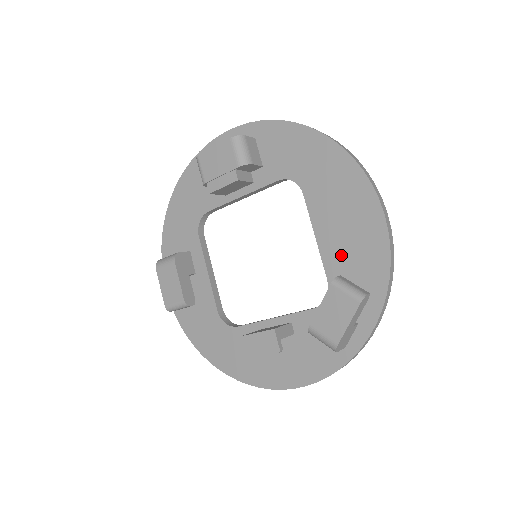
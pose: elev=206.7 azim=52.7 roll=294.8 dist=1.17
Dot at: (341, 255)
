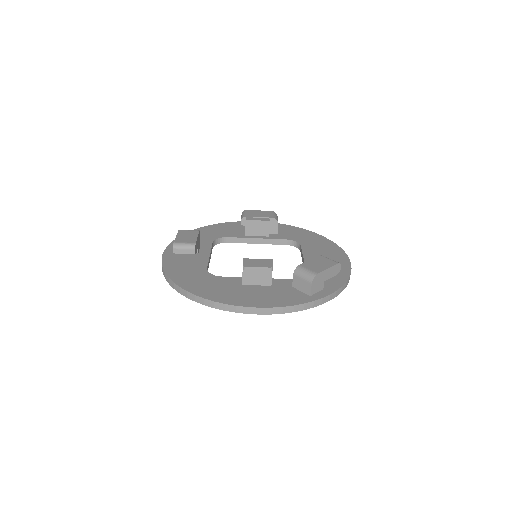
Dot at: occluded
